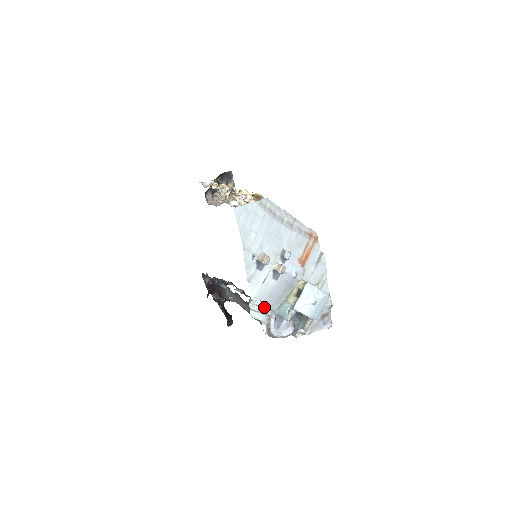
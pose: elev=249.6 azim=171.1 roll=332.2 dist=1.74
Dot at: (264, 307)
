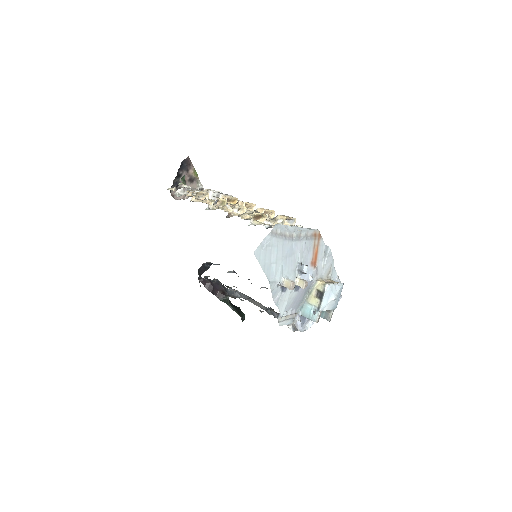
Dot at: (289, 314)
